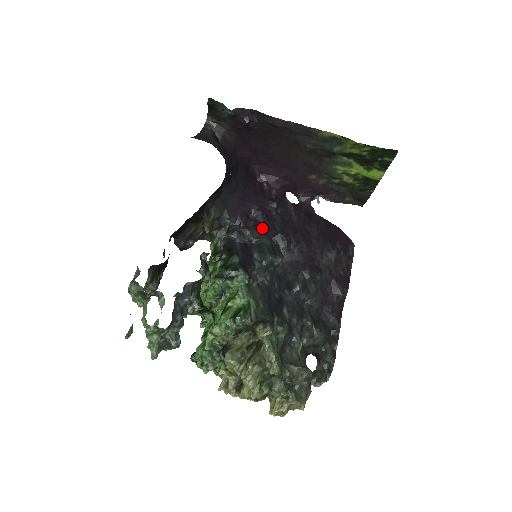
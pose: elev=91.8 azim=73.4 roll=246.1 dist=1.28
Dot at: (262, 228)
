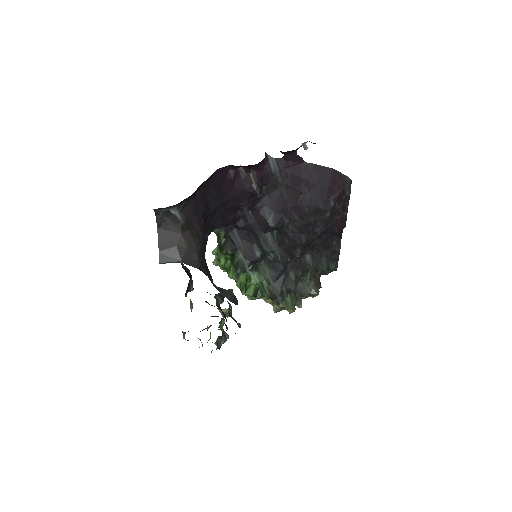
Dot at: (253, 219)
